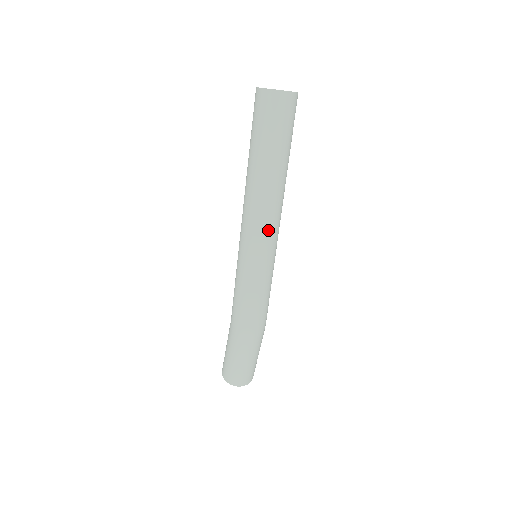
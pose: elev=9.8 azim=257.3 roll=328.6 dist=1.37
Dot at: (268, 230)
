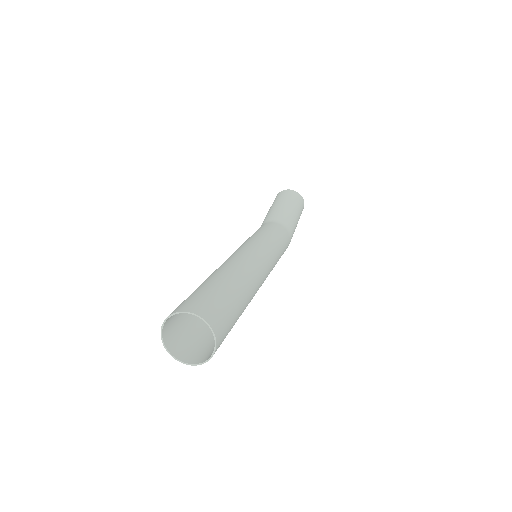
Dot at: occluded
